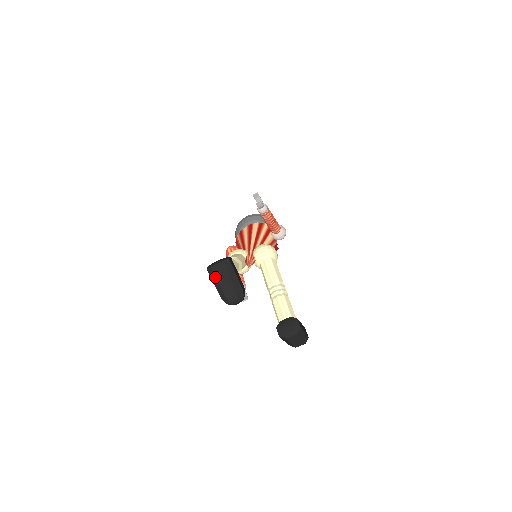
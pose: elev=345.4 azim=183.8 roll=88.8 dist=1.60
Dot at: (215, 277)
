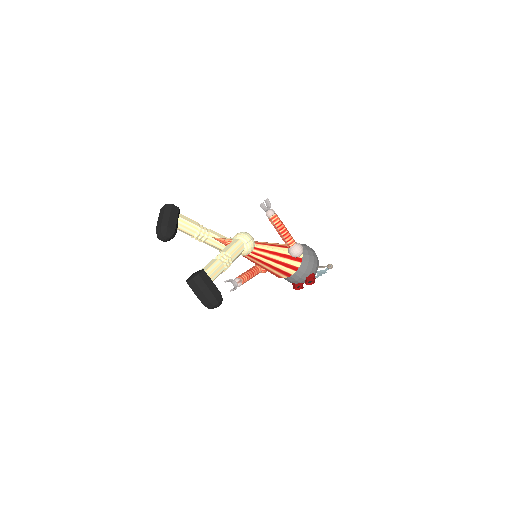
Dot at: (159, 216)
